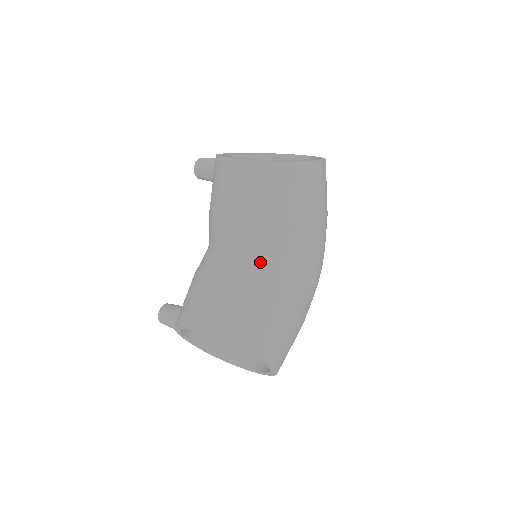
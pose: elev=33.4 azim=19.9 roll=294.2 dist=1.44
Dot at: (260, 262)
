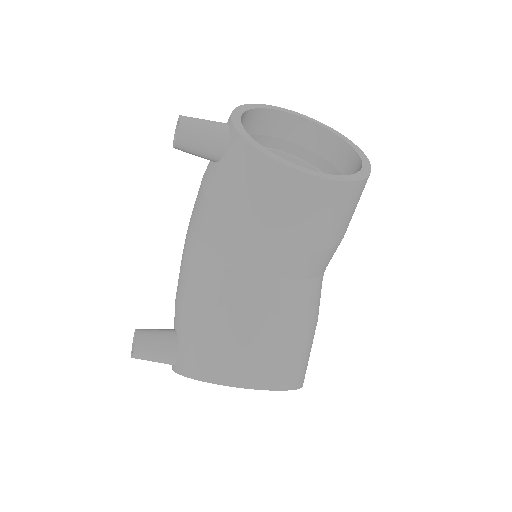
Dot at: (306, 290)
